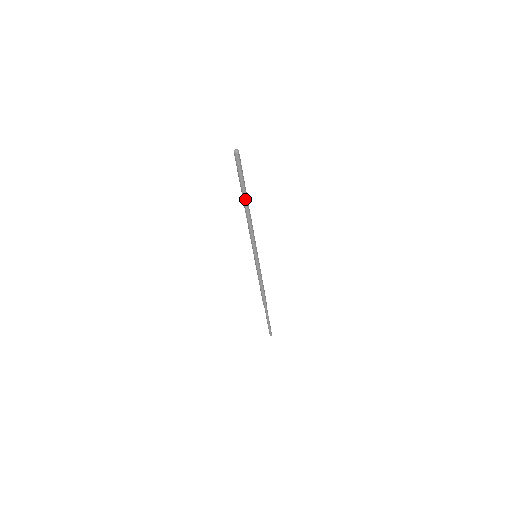
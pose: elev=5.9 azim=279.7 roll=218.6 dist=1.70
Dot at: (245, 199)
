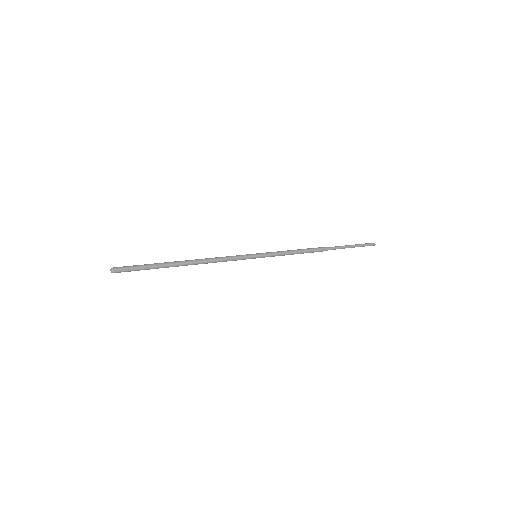
Dot at: (175, 266)
